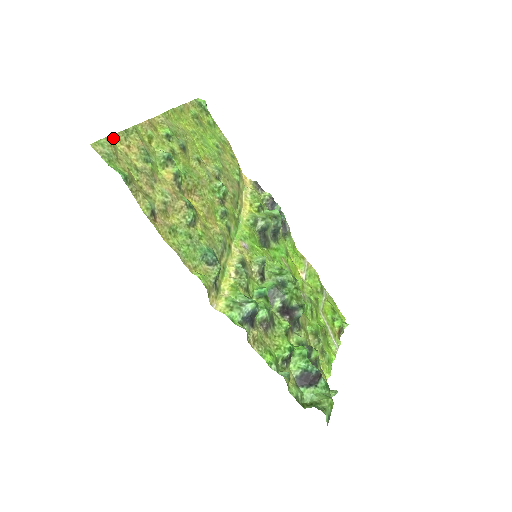
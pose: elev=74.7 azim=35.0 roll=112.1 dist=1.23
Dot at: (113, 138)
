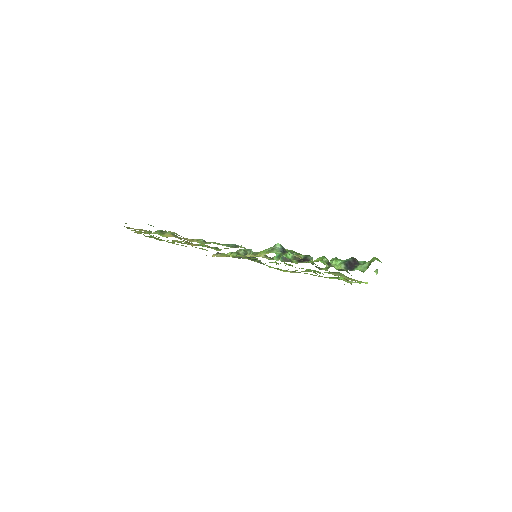
Dot at: occluded
